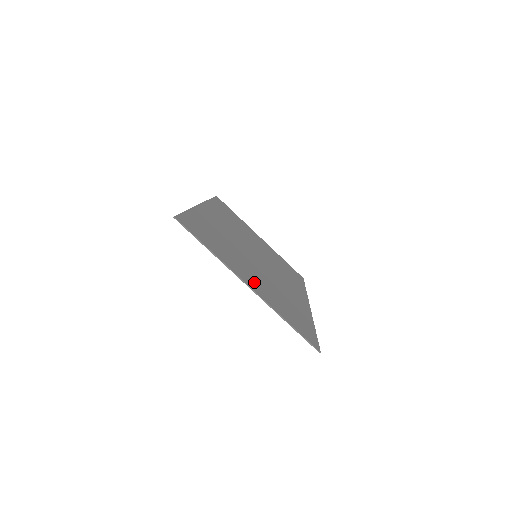
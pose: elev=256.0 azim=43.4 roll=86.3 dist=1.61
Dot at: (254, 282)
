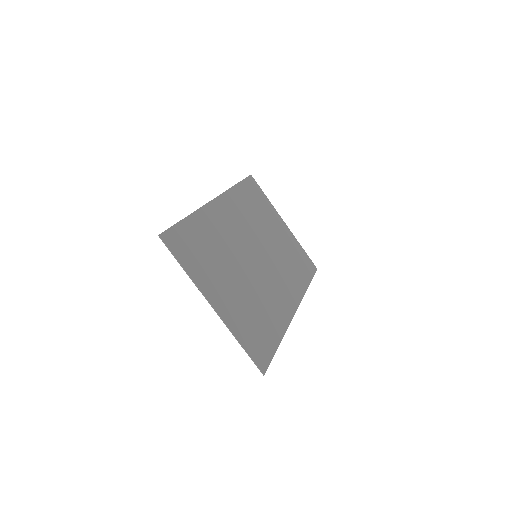
Dot at: (225, 299)
